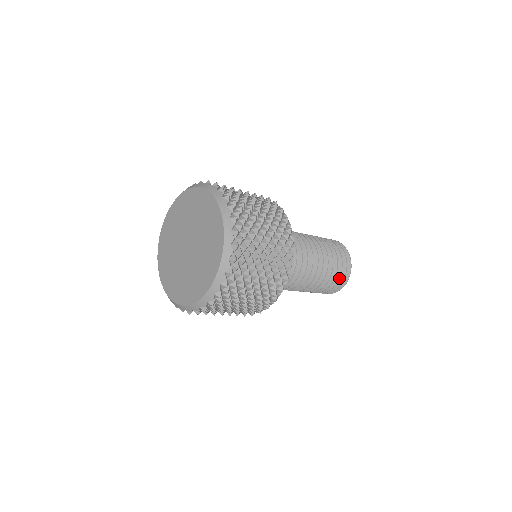
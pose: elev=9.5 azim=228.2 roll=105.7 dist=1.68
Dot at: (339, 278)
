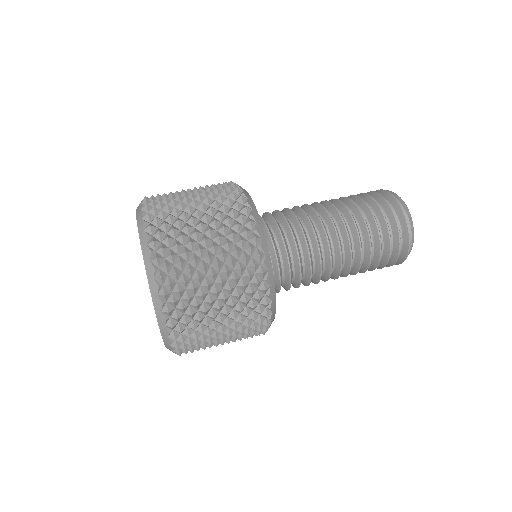
Dot at: occluded
